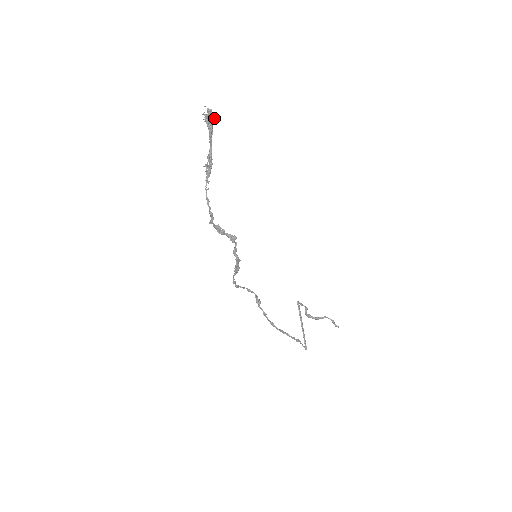
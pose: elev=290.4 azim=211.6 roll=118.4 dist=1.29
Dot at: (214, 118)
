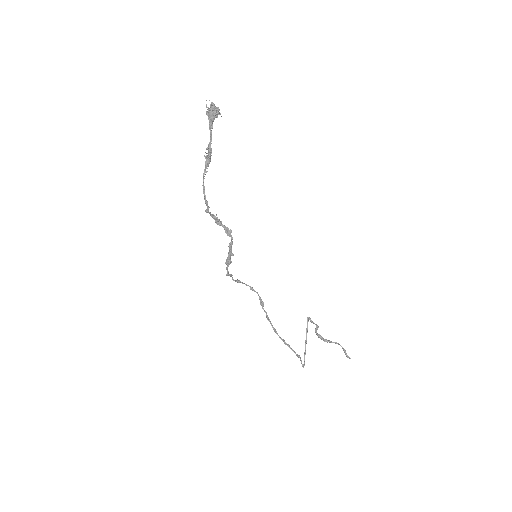
Dot at: (215, 112)
